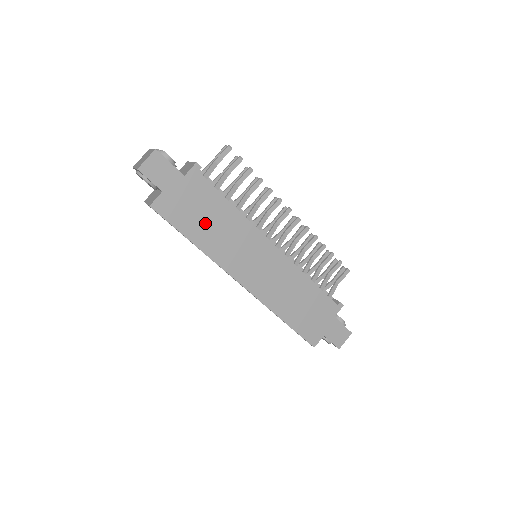
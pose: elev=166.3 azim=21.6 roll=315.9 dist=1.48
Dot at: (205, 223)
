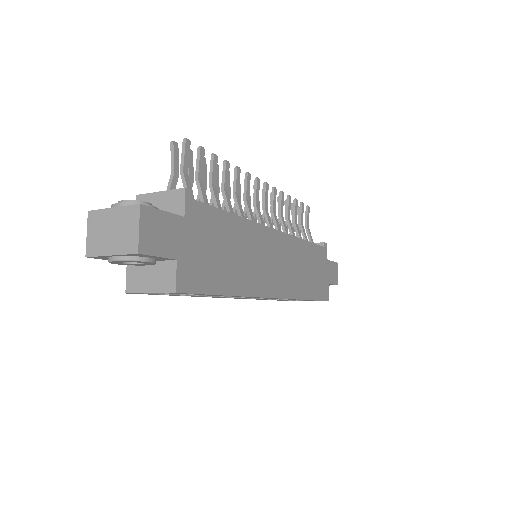
Dot at: (226, 260)
